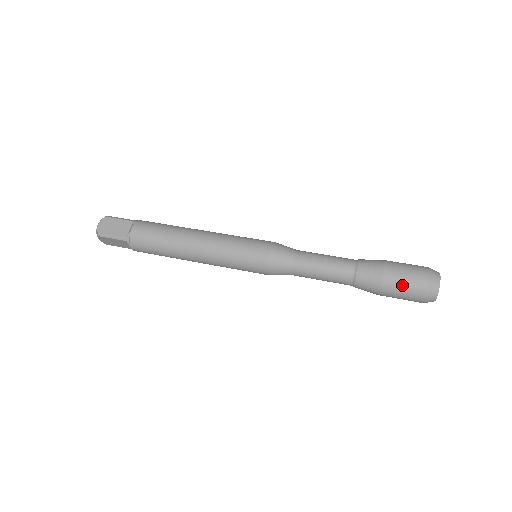
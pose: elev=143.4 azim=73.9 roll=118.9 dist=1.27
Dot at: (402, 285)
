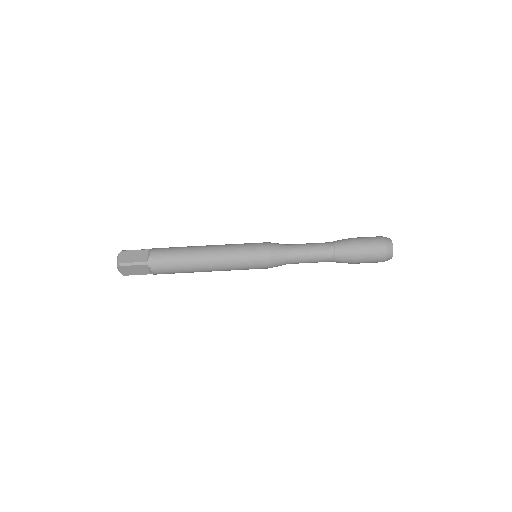
Dot at: (369, 249)
